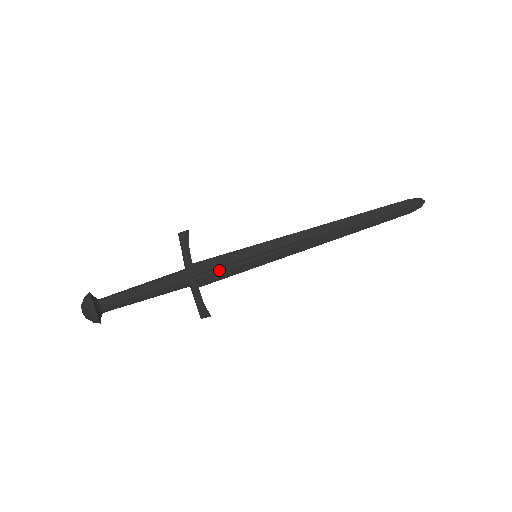
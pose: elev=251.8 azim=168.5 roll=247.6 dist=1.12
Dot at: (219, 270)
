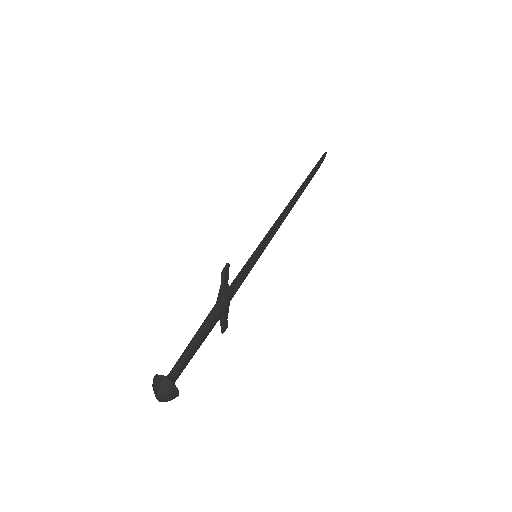
Dot at: (239, 285)
